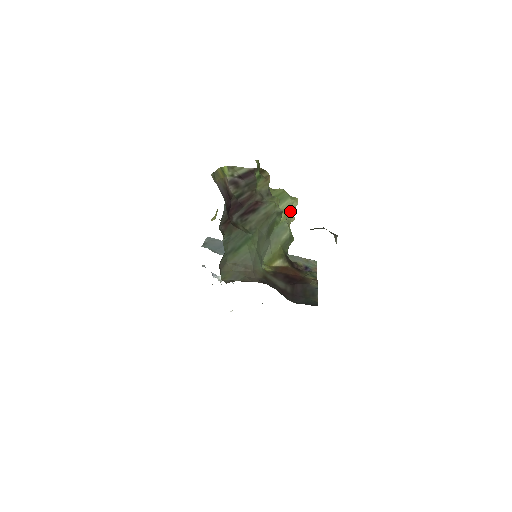
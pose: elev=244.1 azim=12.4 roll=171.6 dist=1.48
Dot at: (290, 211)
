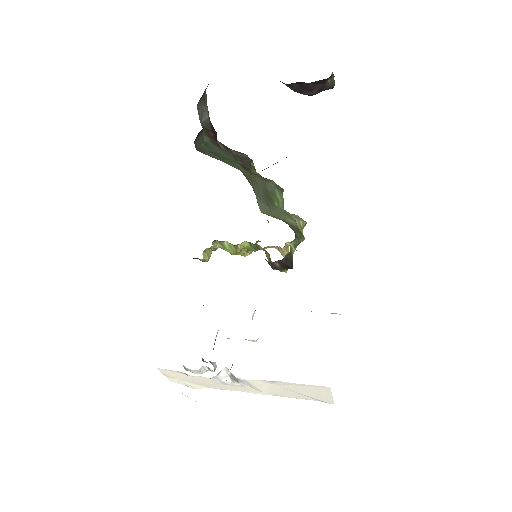
Dot at: (296, 219)
